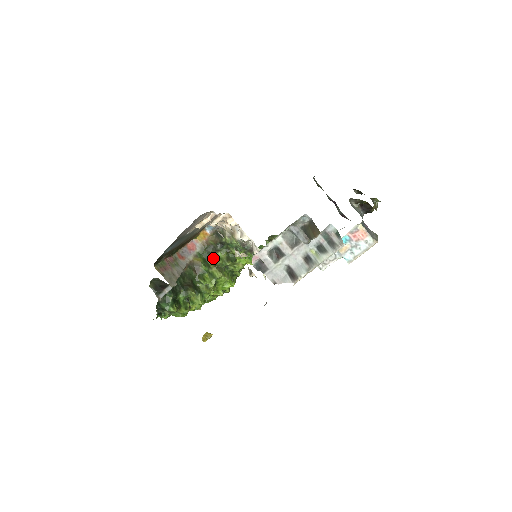
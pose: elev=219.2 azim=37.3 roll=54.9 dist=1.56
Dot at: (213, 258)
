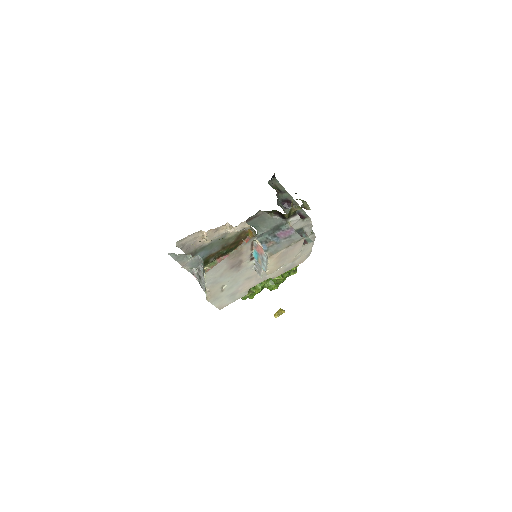
Dot at: occluded
